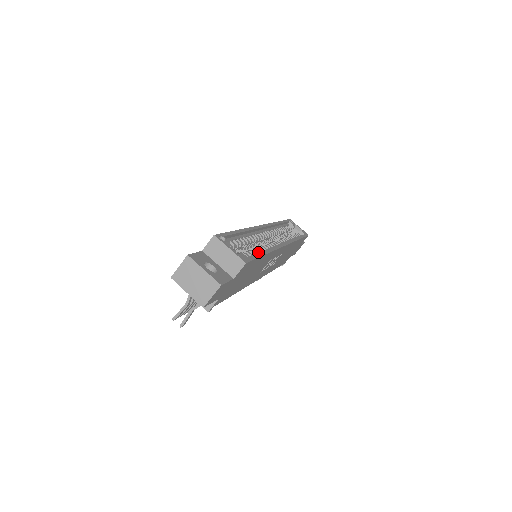
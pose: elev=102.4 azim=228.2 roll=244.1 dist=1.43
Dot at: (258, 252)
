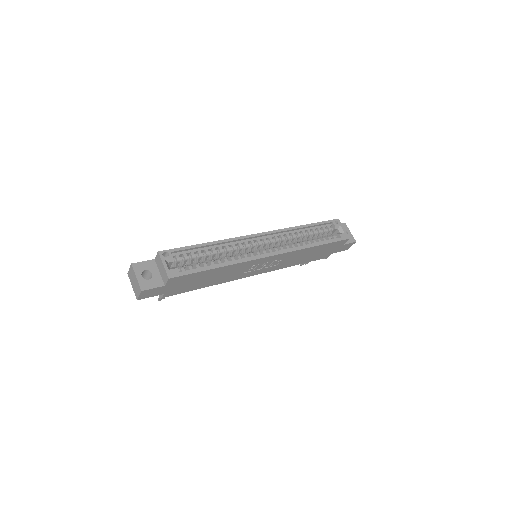
Dot at: (213, 264)
